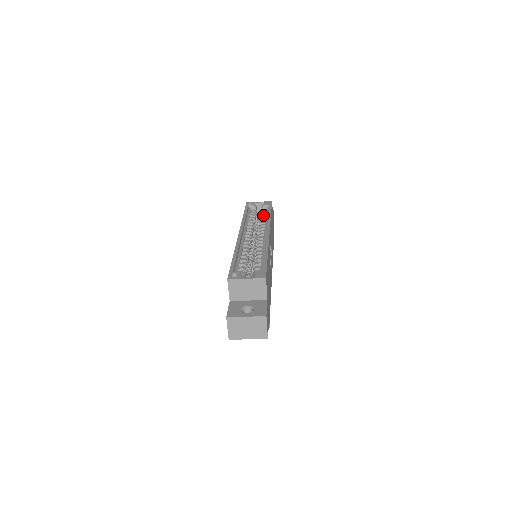
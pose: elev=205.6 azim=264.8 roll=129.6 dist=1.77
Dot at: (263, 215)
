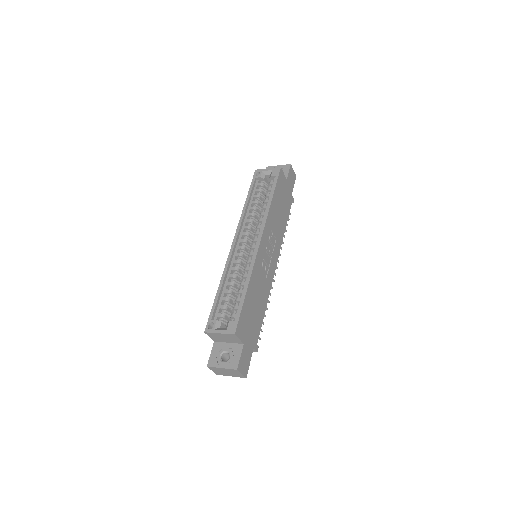
Dot at: (267, 196)
